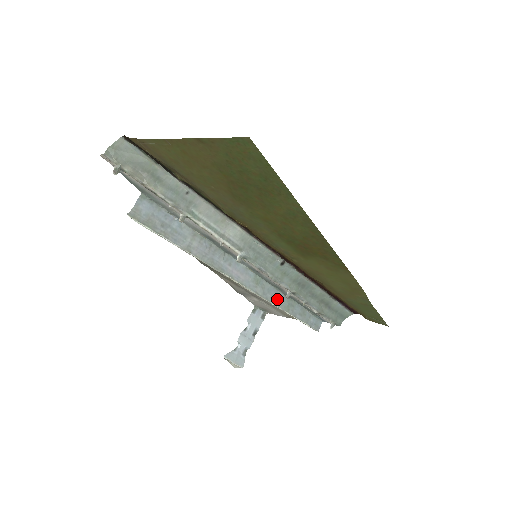
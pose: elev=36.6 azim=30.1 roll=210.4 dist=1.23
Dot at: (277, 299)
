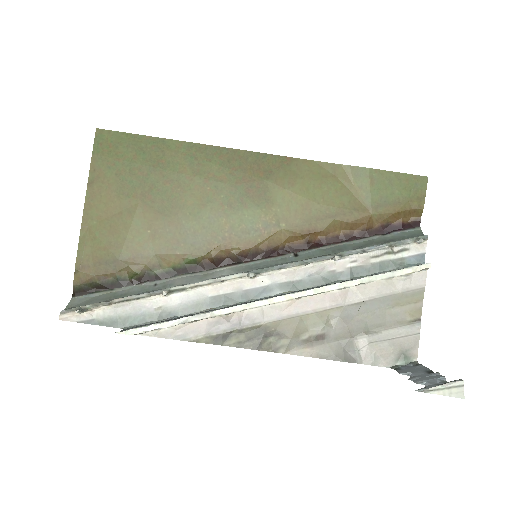
Dot at: (345, 282)
